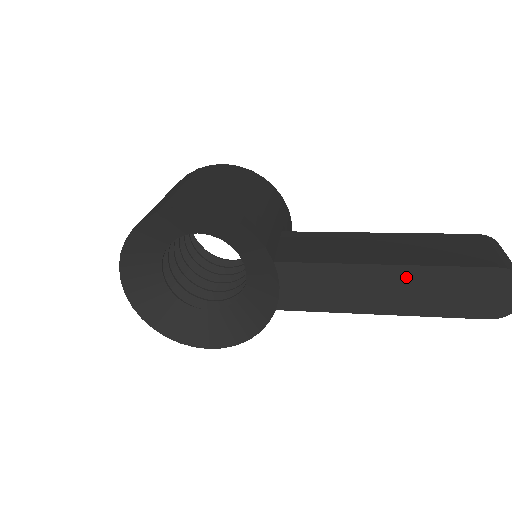
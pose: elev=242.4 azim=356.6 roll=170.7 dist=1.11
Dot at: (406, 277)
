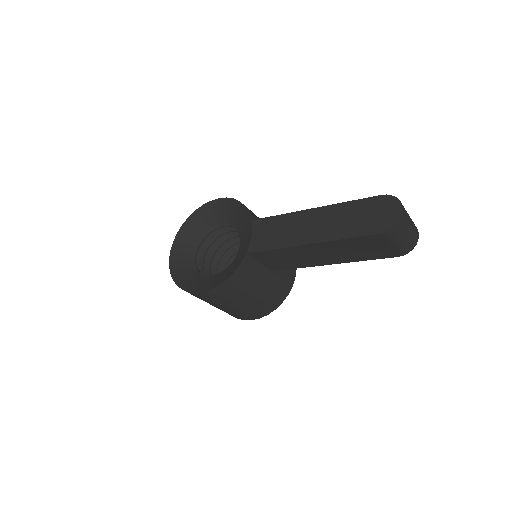
Dot at: (325, 214)
